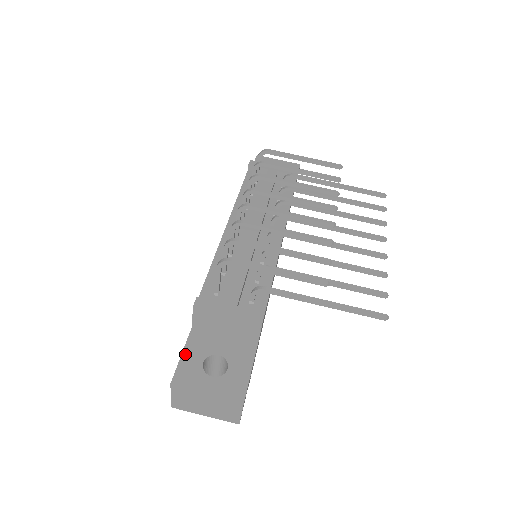
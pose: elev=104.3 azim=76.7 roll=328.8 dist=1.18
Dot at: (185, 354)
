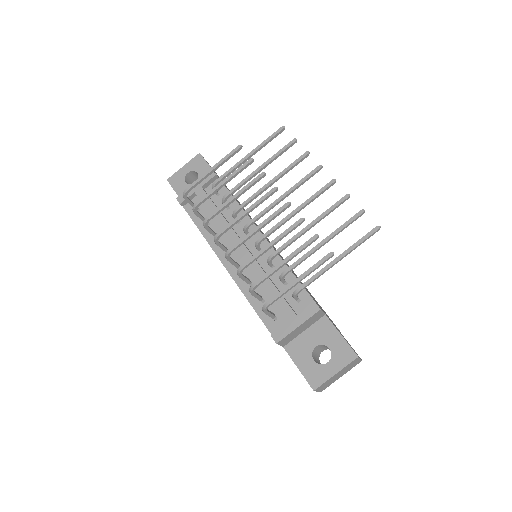
Dot at: (300, 367)
